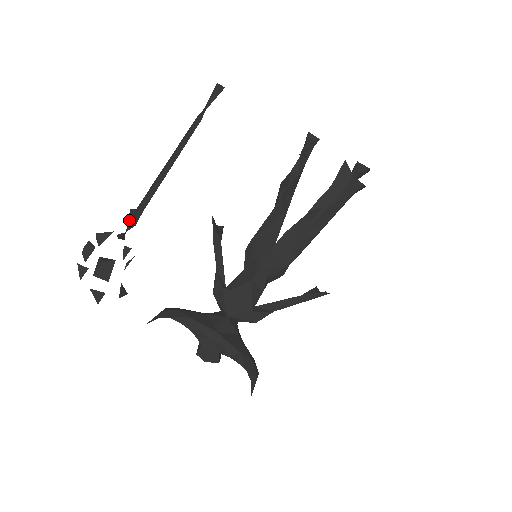
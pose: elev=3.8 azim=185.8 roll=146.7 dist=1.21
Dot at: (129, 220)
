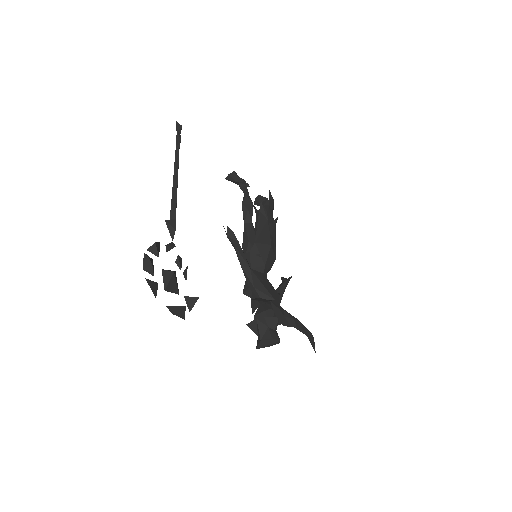
Dot at: (173, 229)
